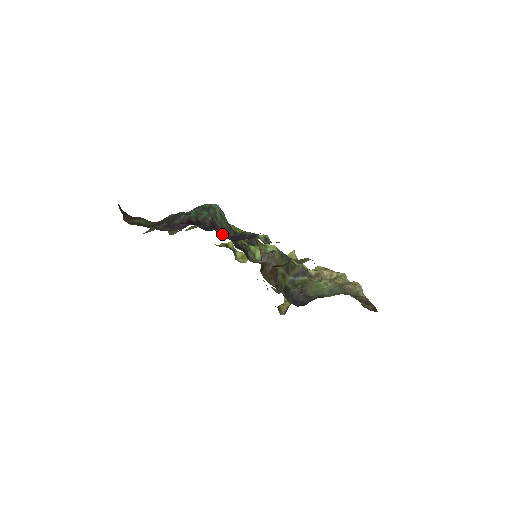
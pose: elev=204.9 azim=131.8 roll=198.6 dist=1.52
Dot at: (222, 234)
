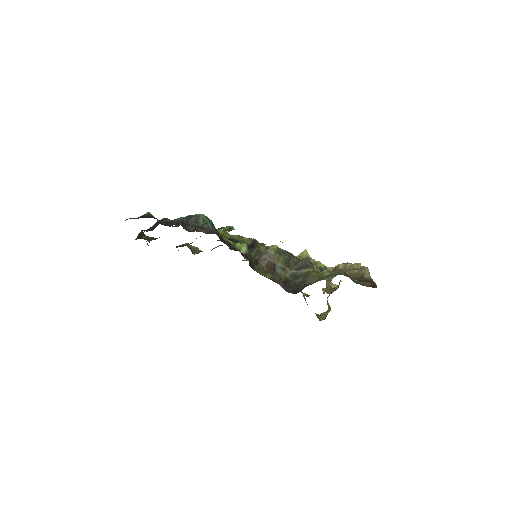
Dot at: (191, 231)
